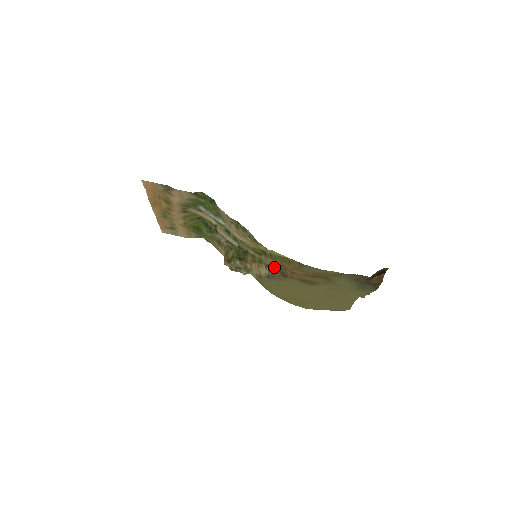
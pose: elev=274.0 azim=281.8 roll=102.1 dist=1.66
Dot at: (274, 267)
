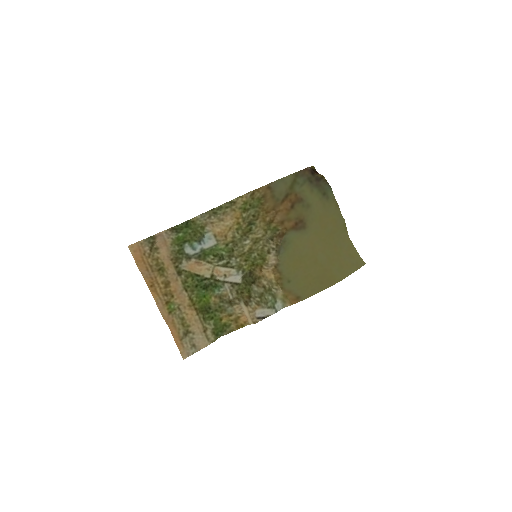
Dot at: (271, 240)
